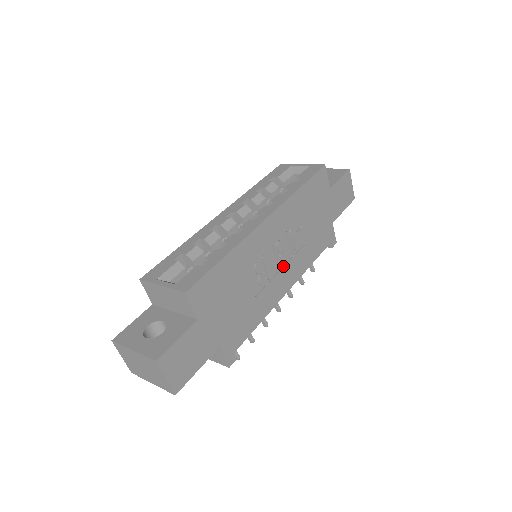
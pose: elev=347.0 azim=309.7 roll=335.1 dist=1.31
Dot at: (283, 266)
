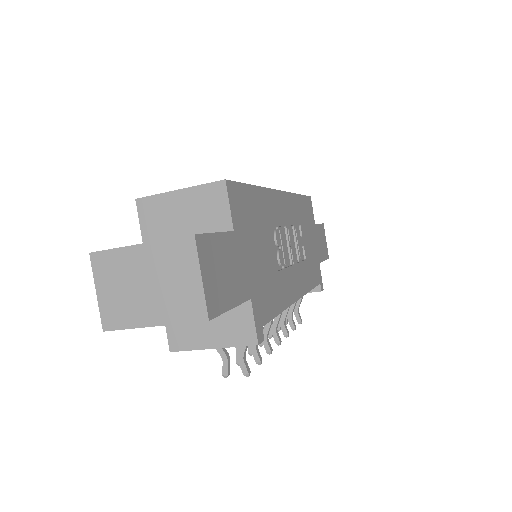
Dot at: (293, 263)
